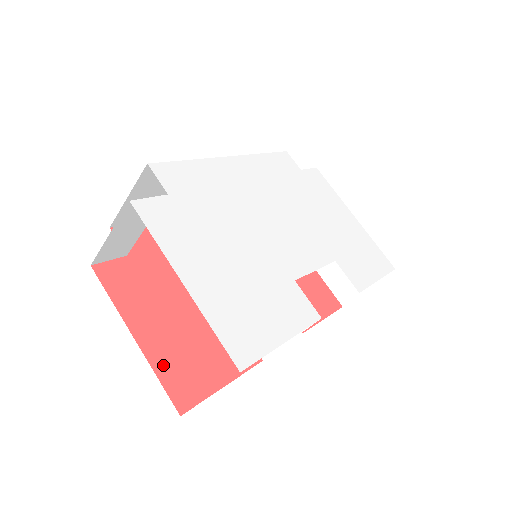
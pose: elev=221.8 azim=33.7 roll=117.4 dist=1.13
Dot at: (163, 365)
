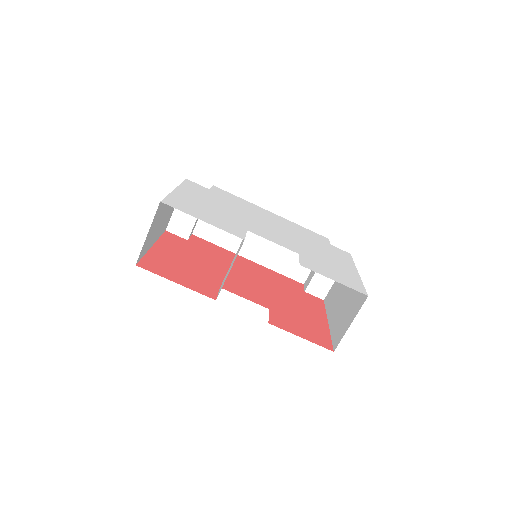
Dot at: (153, 257)
